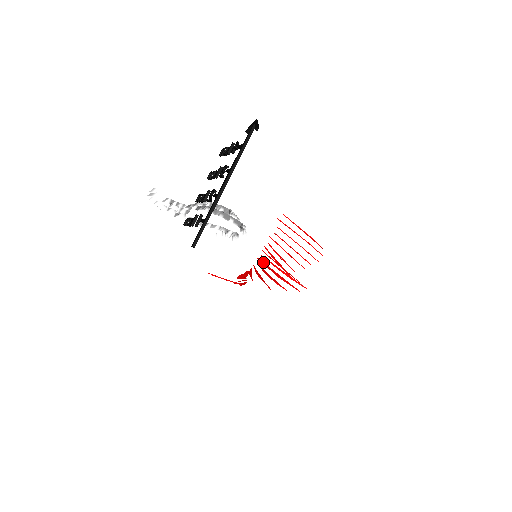
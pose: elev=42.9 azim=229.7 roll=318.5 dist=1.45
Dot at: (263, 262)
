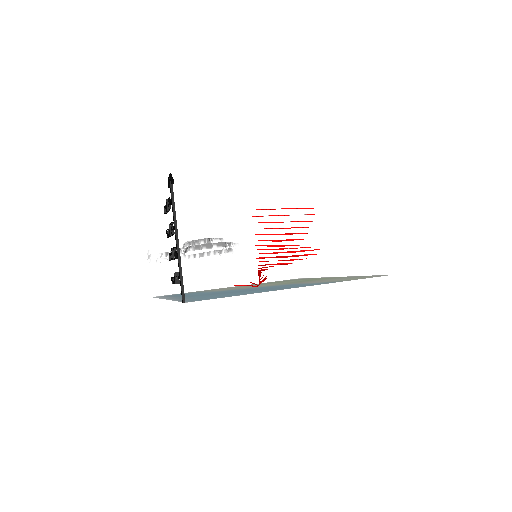
Dot at: (265, 257)
